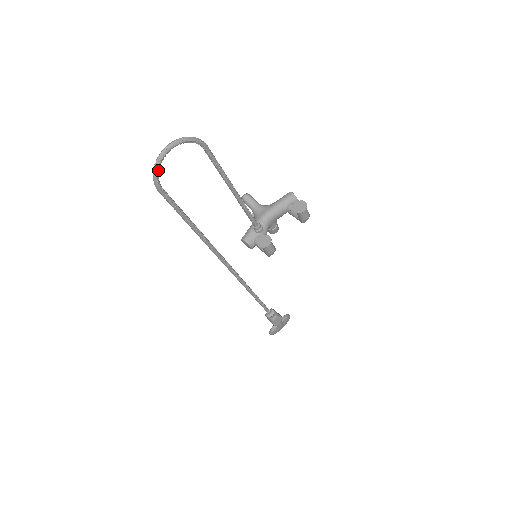
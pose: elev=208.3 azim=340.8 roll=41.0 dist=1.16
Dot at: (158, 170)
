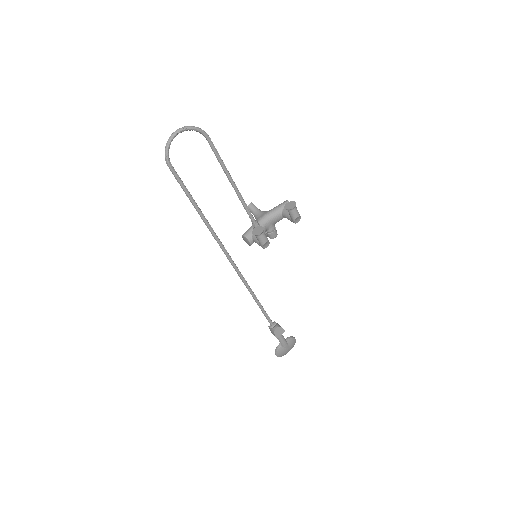
Dot at: (168, 148)
